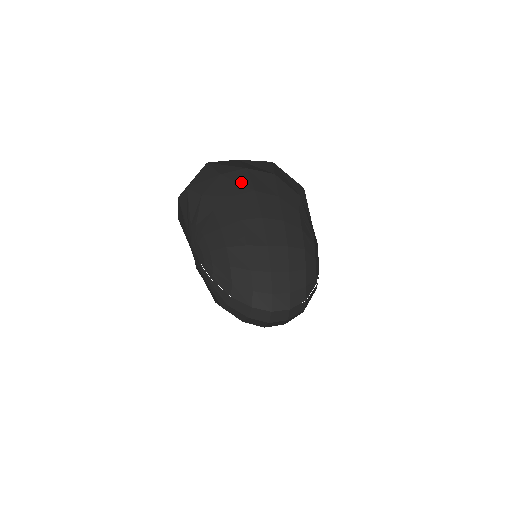
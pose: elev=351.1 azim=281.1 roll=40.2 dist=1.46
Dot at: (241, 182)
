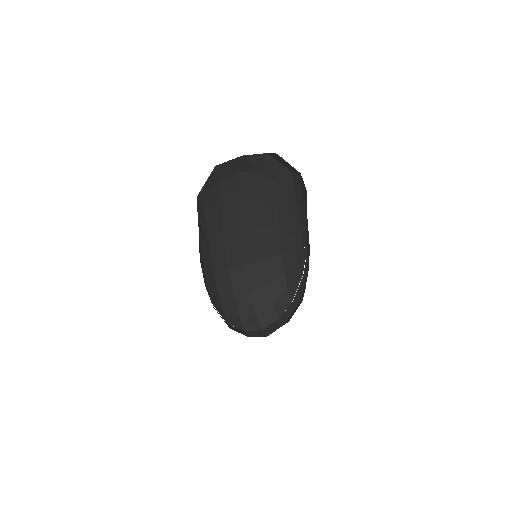
Dot at: (231, 191)
